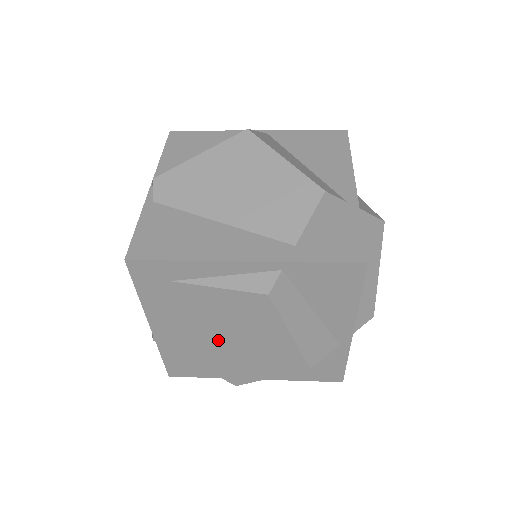
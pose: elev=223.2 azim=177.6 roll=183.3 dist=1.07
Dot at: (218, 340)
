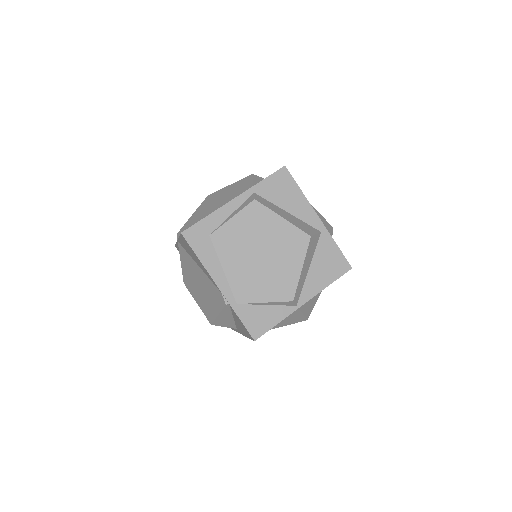
Dot at: (257, 262)
